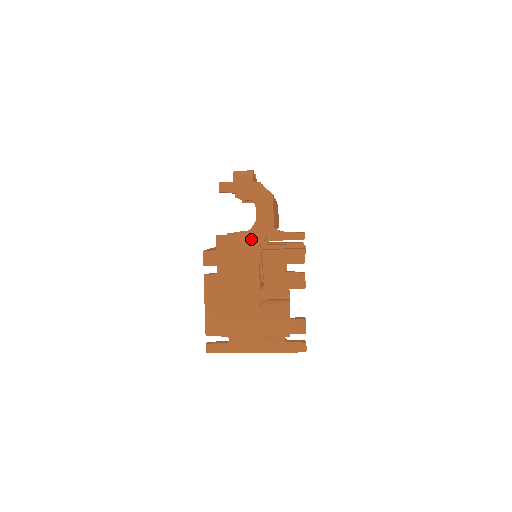
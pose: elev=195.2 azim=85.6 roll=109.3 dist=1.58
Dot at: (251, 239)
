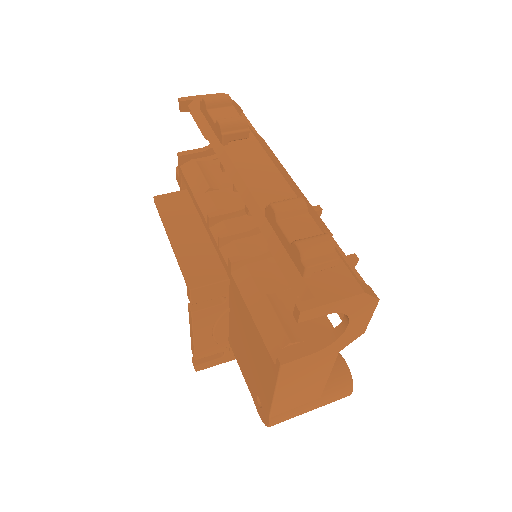
Dot at: (331, 351)
